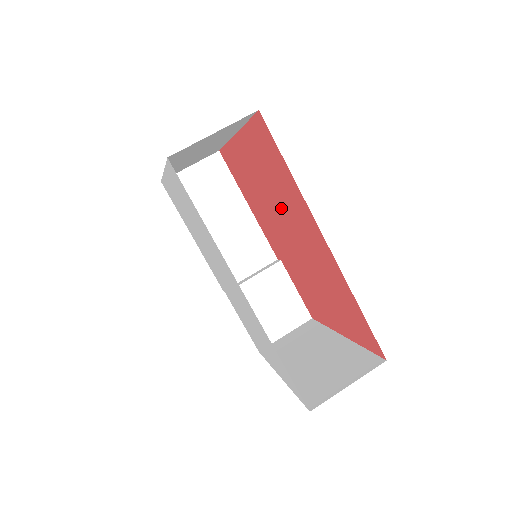
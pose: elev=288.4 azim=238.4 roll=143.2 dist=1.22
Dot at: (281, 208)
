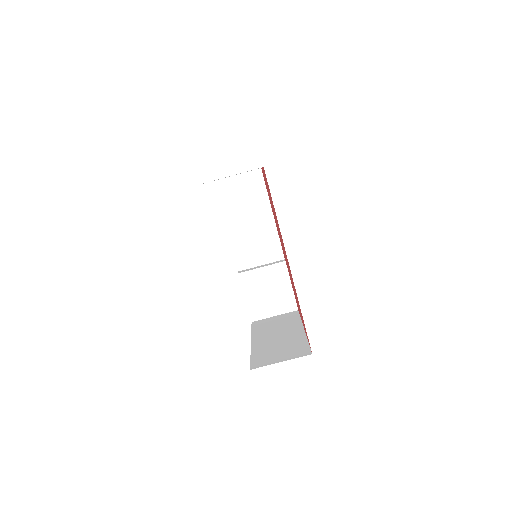
Dot at: occluded
